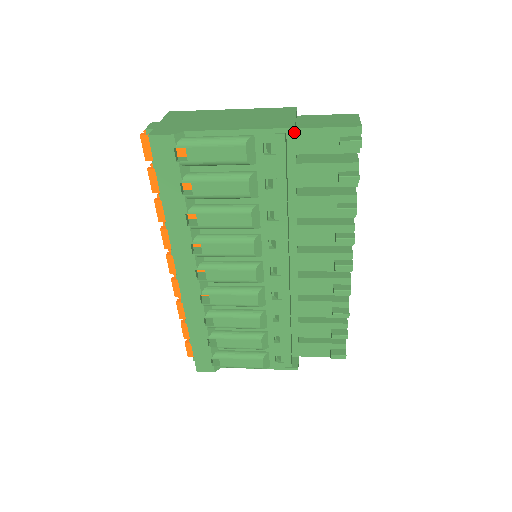
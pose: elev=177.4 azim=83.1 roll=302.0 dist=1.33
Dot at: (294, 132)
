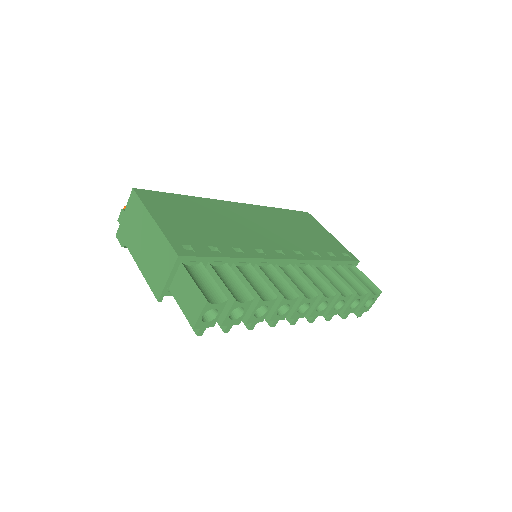
Dot at: (161, 301)
